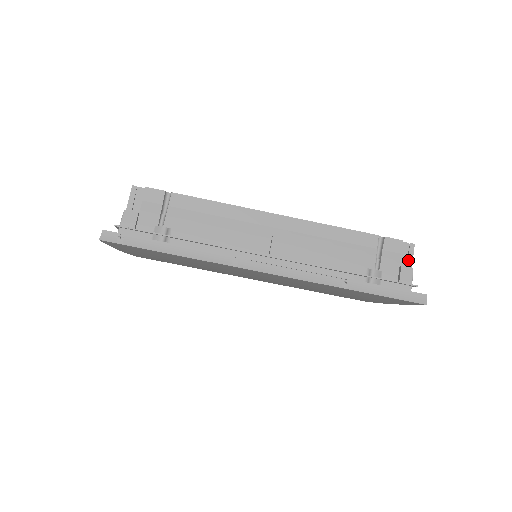
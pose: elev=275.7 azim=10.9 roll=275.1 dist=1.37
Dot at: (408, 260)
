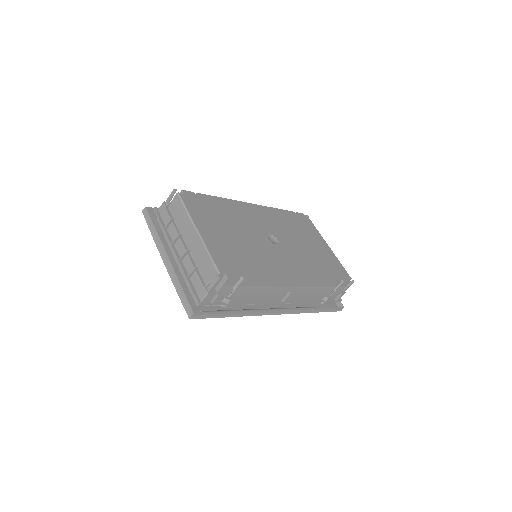
Dot at: (346, 289)
